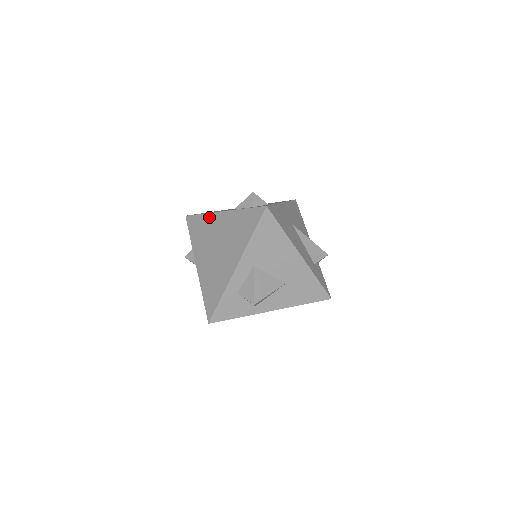
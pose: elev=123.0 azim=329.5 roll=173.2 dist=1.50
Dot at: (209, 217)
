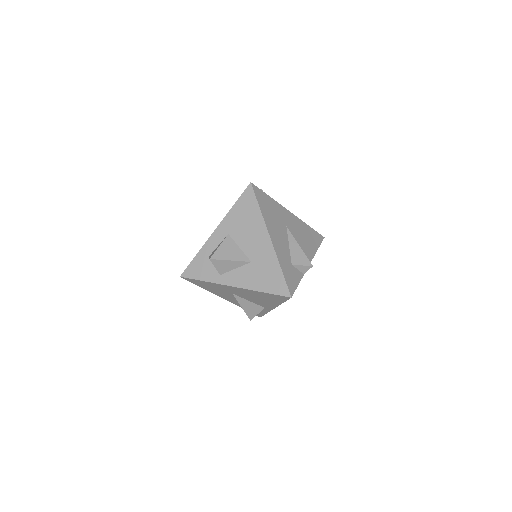
Dot at: occluded
